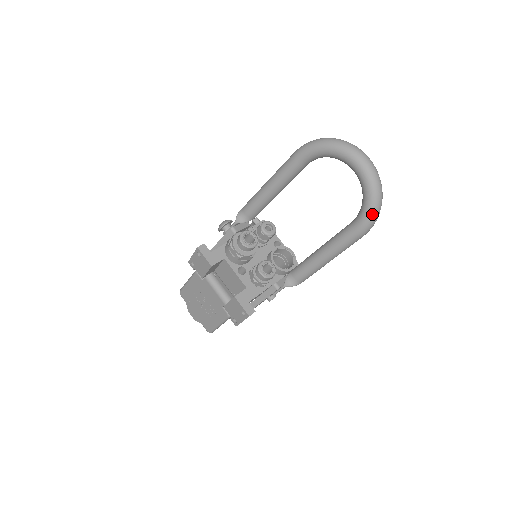
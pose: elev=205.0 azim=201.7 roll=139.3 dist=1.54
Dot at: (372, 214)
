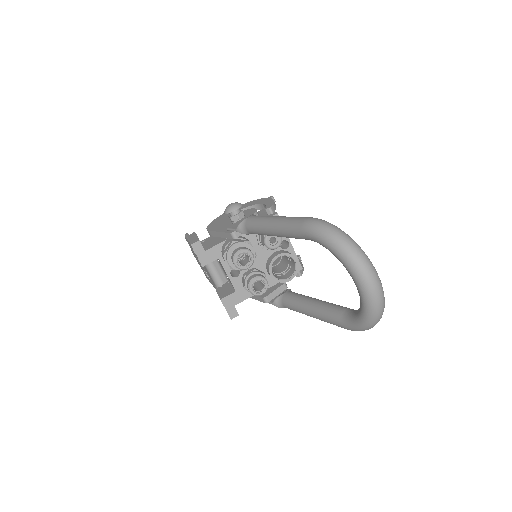
Dot at: (362, 329)
